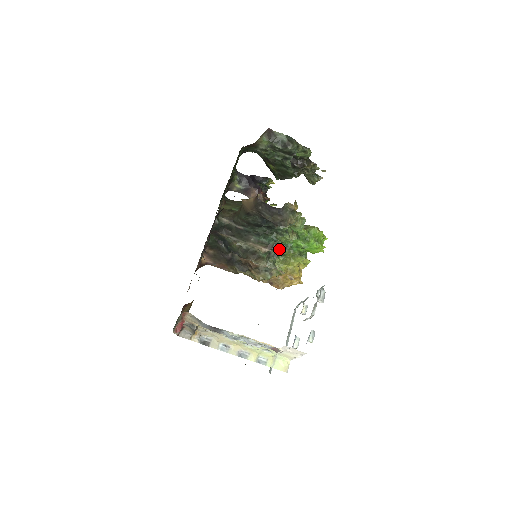
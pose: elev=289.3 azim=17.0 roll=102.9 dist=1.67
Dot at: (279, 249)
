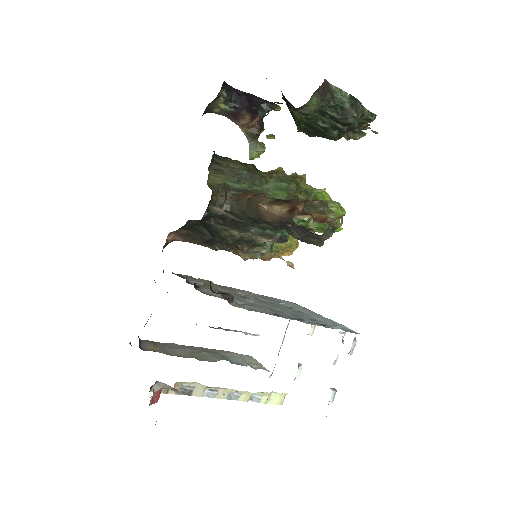
Dot at: (286, 240)
